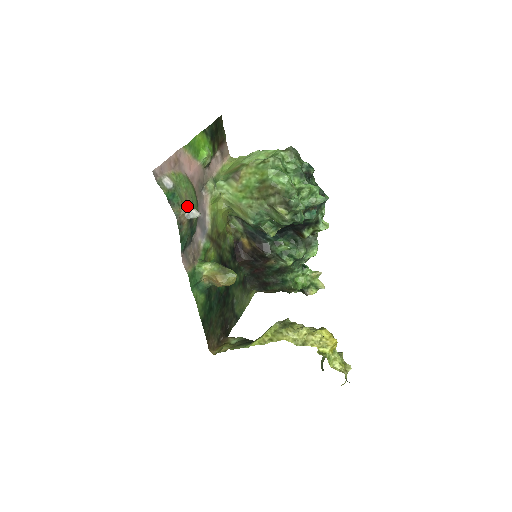
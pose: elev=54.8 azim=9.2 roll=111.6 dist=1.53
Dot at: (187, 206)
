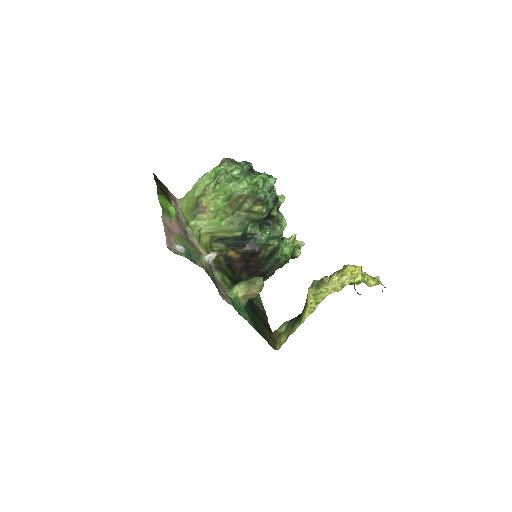
Dot at: (202, 255)
